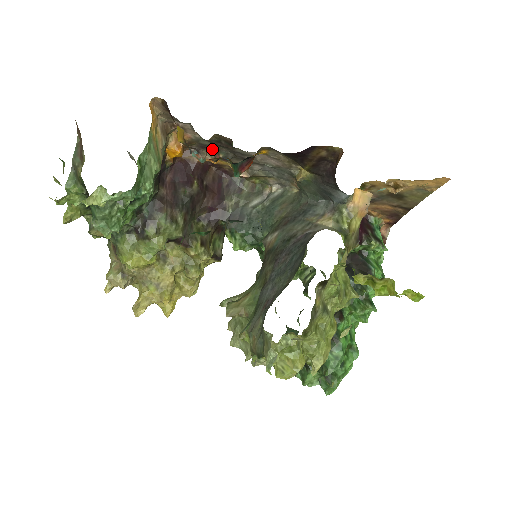
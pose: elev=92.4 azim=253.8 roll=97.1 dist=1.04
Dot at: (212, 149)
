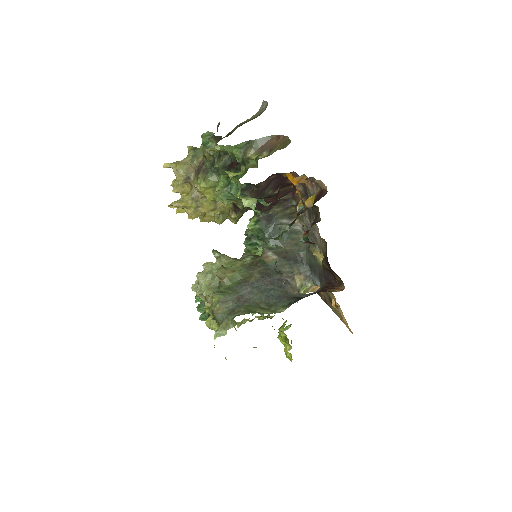
Dot at: (306, 195)
